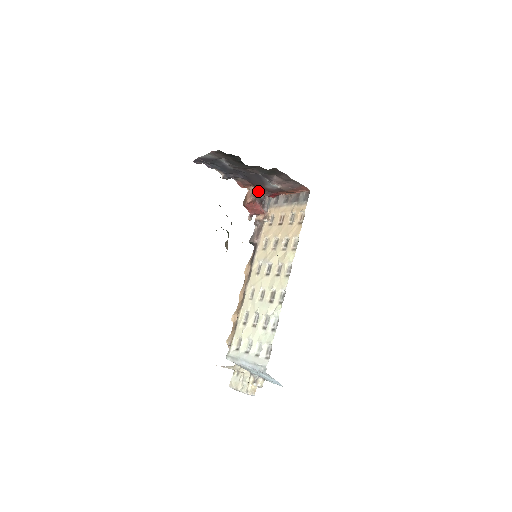
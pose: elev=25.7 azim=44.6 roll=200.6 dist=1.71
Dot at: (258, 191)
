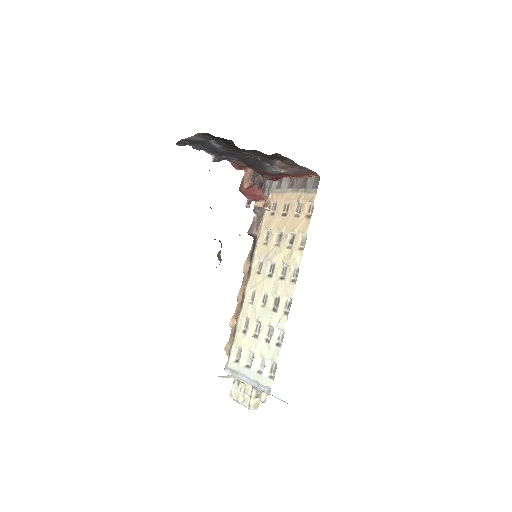
Dot at: (257, 173)
